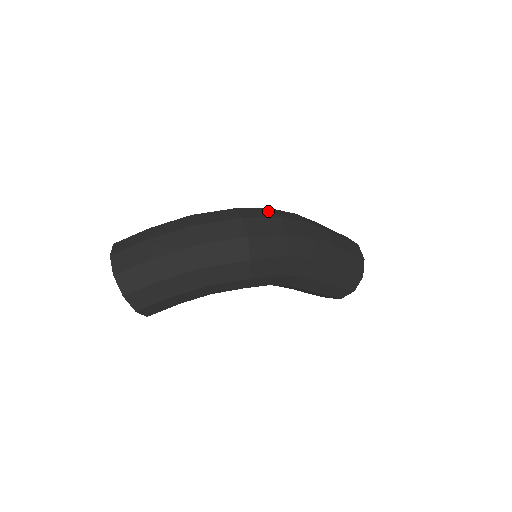
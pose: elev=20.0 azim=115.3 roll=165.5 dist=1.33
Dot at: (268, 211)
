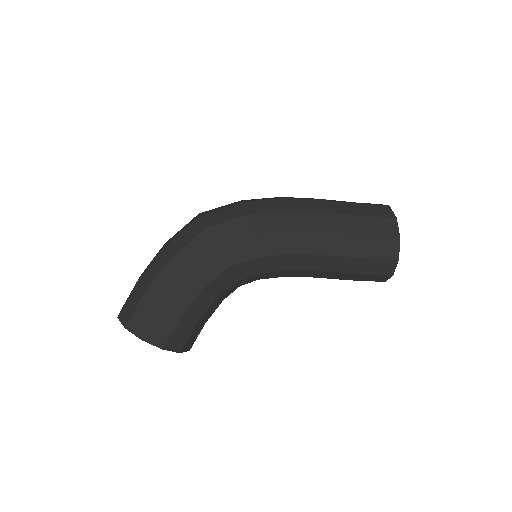
Dot at: occluded
